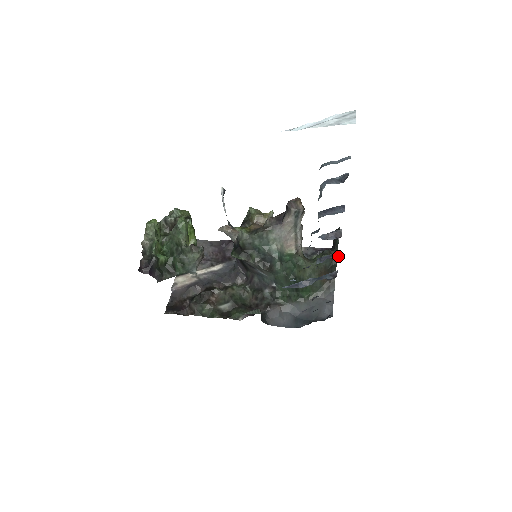
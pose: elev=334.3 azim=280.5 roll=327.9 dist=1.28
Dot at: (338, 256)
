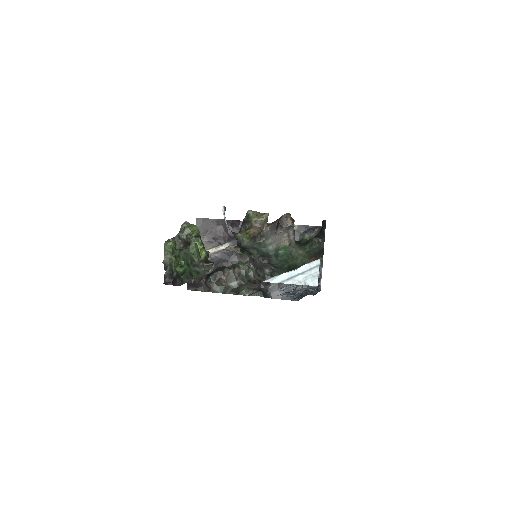
Dot at: (319, 281)
